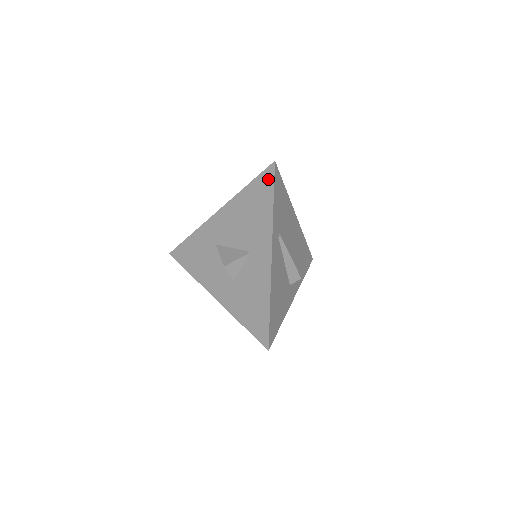
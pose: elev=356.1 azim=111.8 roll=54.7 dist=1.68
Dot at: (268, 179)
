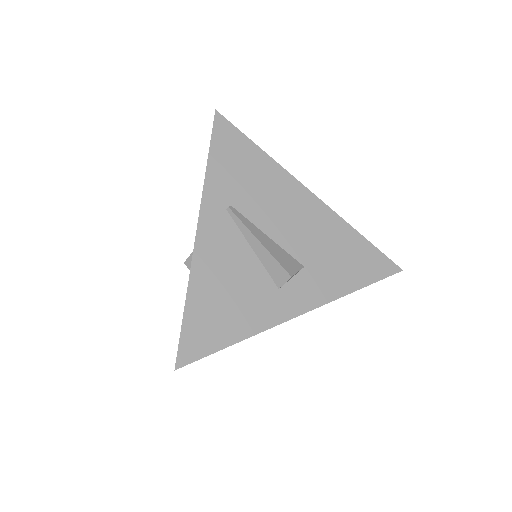
Dot at: occluded
